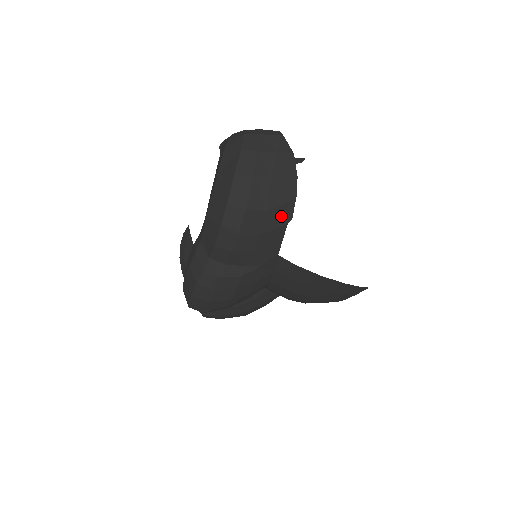
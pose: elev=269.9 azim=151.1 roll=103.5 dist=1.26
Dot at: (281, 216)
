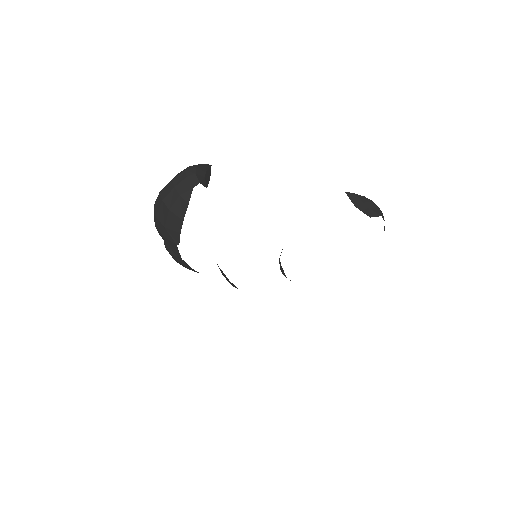
Dot at: (173, 237)
